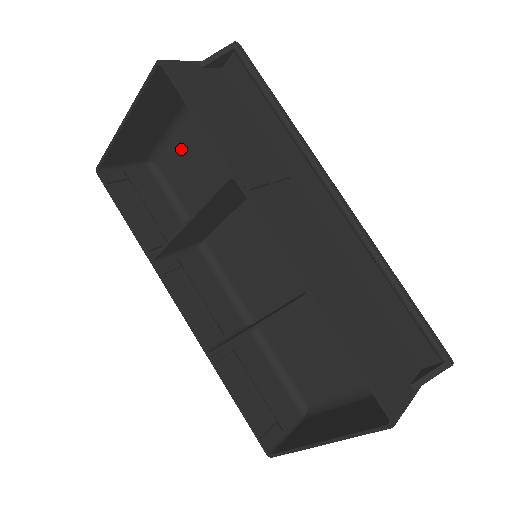
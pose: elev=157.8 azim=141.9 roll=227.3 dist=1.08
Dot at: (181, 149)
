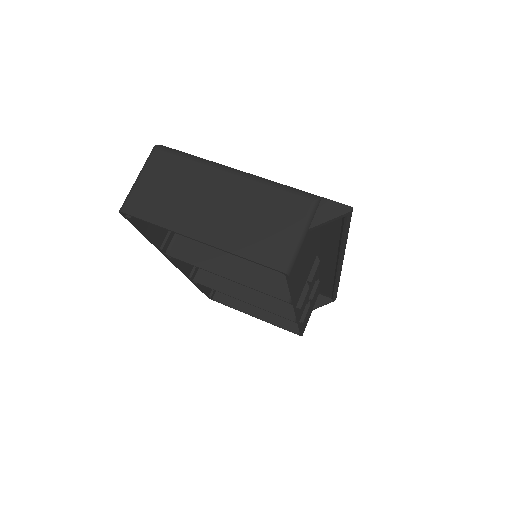
Dot at: occluded
